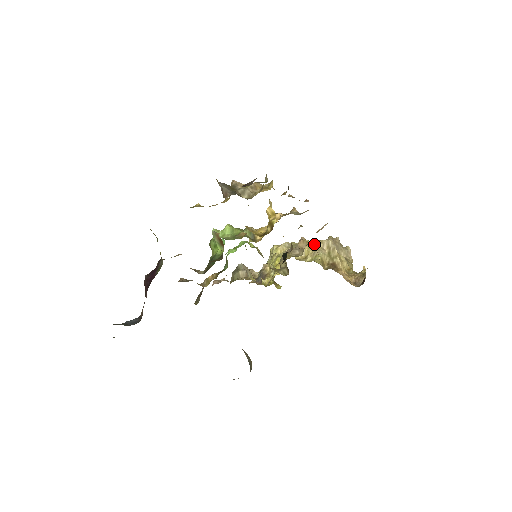
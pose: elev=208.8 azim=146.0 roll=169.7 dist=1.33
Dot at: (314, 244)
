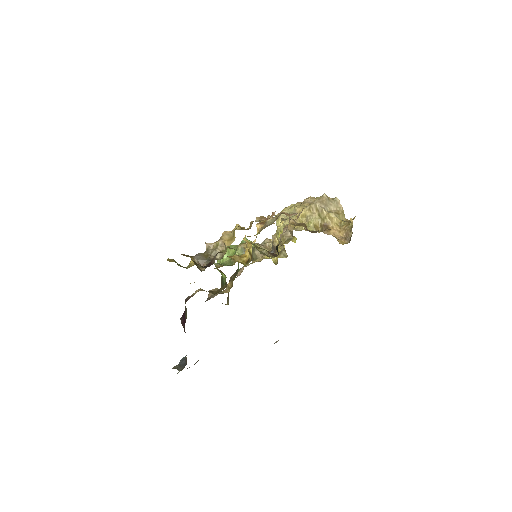
Dot at: (305, 210)
